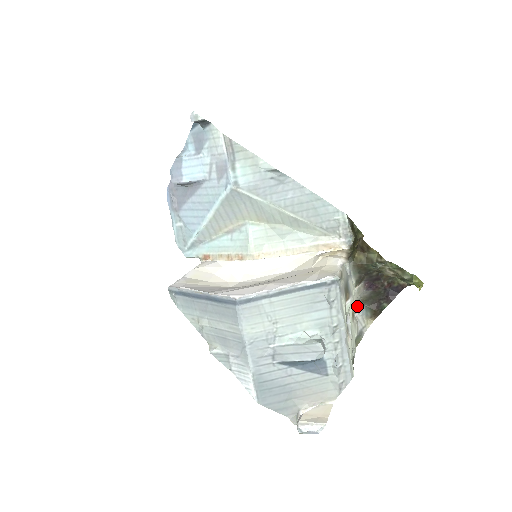
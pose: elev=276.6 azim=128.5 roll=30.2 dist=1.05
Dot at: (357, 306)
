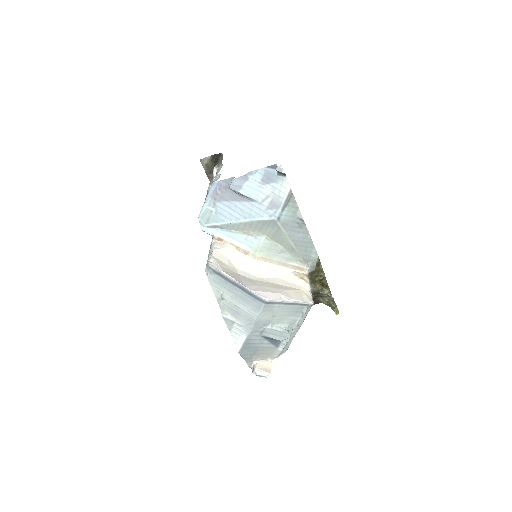
Dot at: occluded
